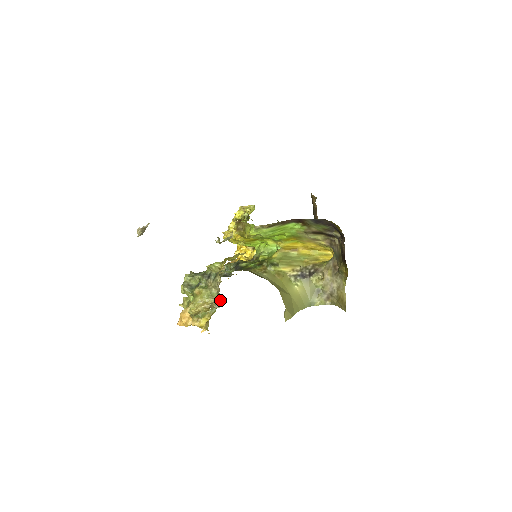
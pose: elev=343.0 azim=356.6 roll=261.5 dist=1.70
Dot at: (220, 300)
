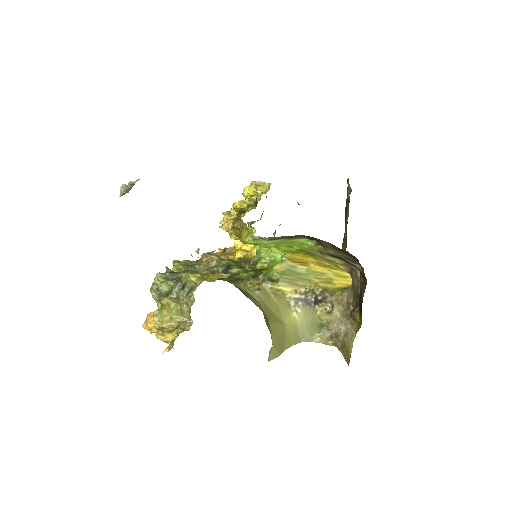
Dot at: (191, 321)
